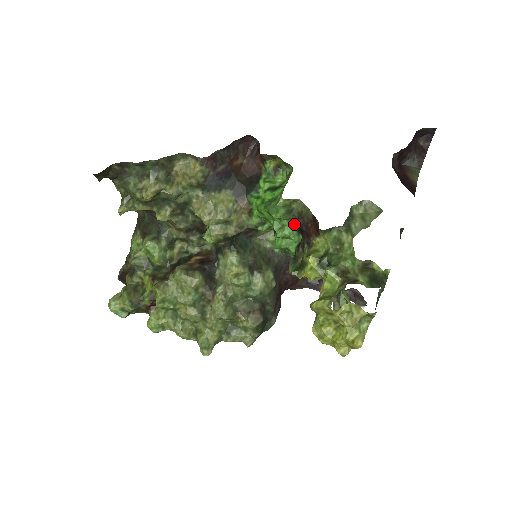
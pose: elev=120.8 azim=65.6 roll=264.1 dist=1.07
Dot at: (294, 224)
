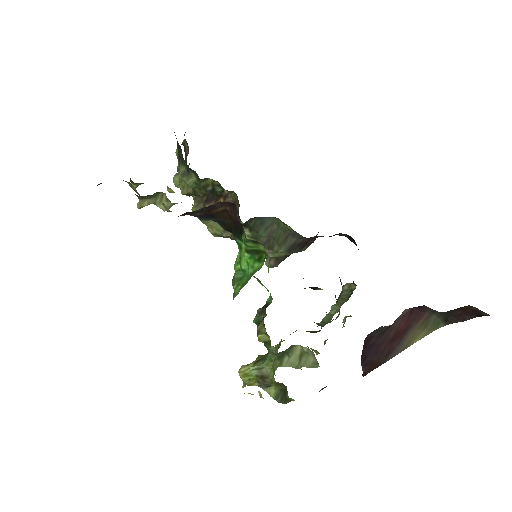
Dot at: occluded
